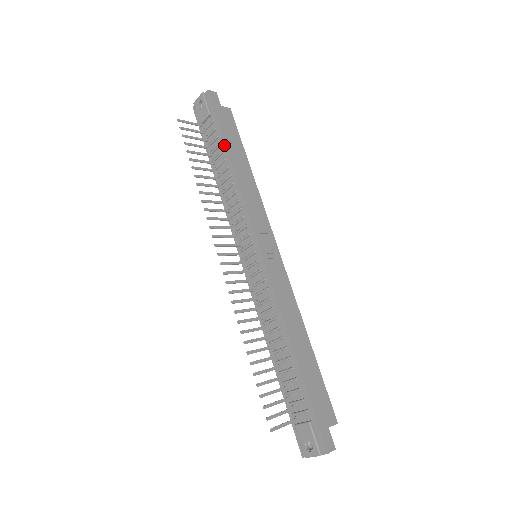
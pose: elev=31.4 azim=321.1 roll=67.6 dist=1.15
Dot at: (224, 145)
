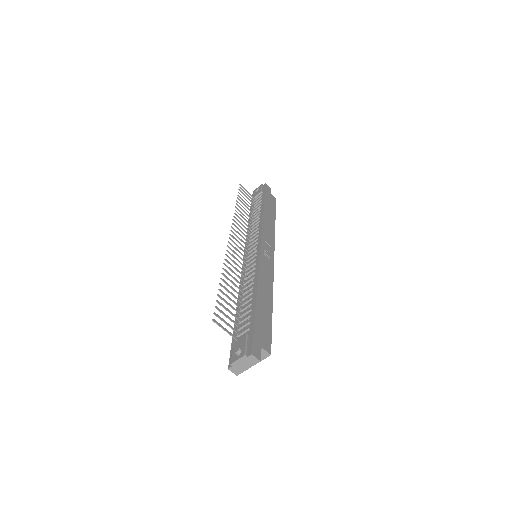
Dot at: (263, 203)
